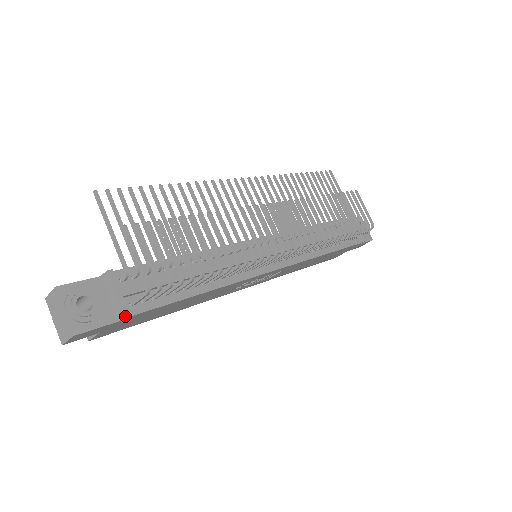
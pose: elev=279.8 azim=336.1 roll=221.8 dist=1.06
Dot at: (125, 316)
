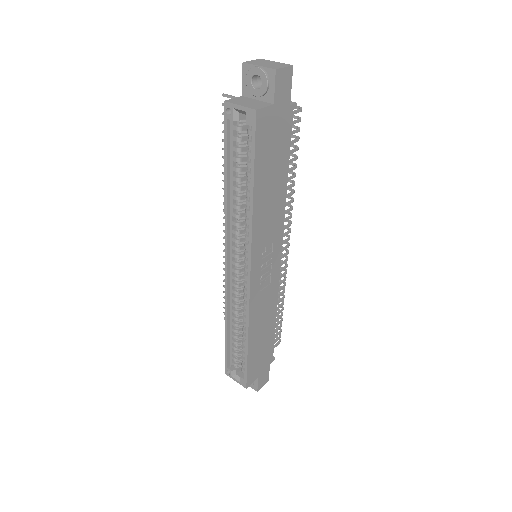
Dot at: (296, 103)
